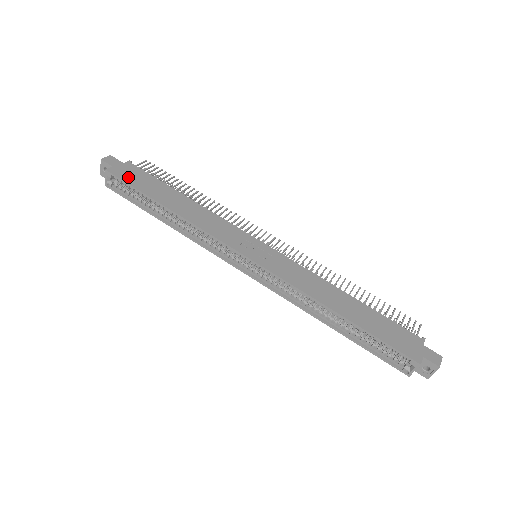
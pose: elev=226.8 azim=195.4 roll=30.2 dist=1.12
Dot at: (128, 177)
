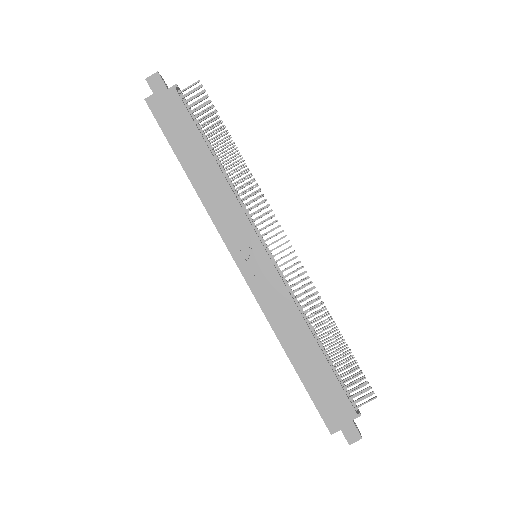
Dot at: (164, 116)
